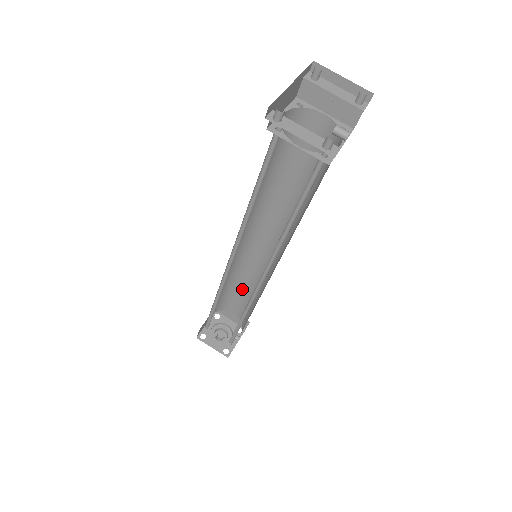
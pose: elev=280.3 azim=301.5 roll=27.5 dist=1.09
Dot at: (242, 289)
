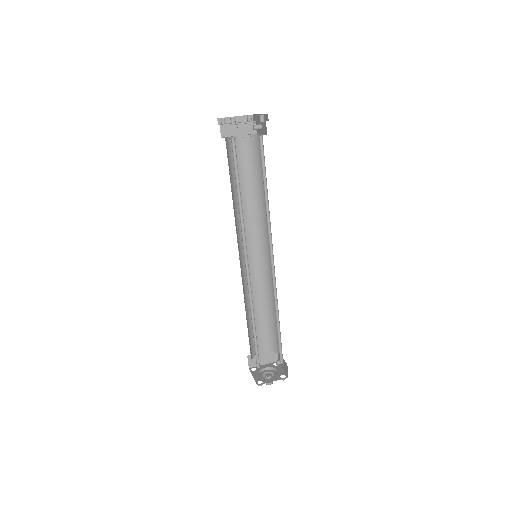
Dot at: (257, 317)
